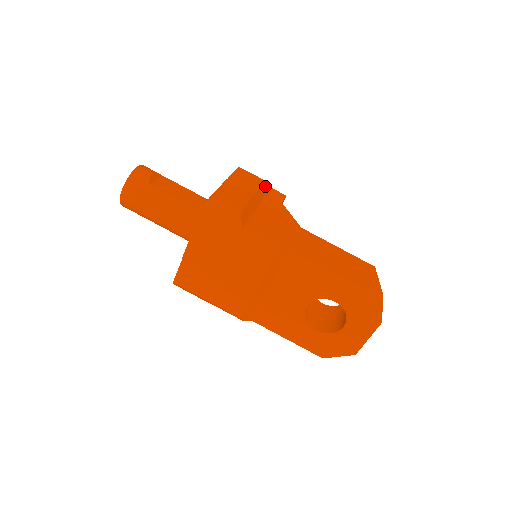
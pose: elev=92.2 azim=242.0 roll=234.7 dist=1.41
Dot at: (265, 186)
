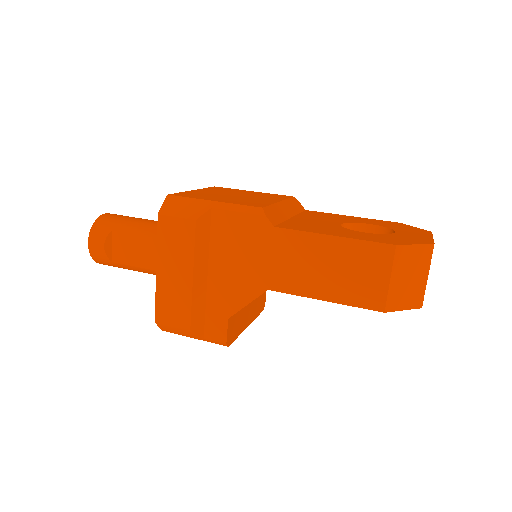
Dot at: occluded
